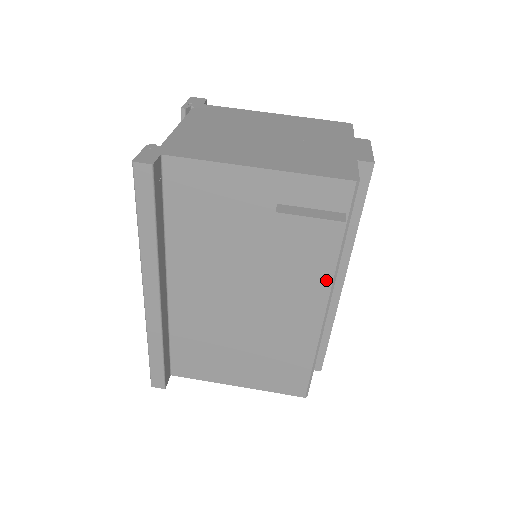
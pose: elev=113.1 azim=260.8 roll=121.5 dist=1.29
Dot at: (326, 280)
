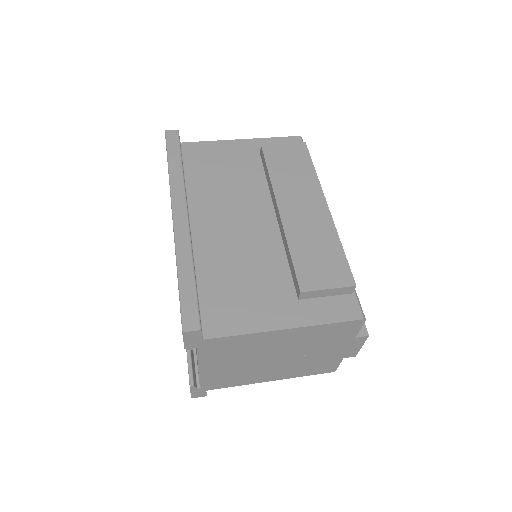
Dot at: (313, 177)
